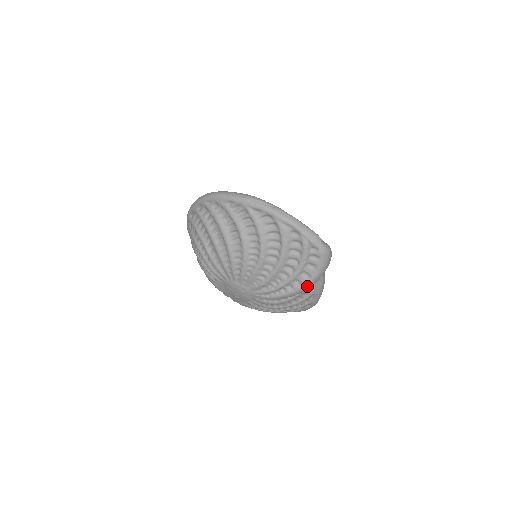
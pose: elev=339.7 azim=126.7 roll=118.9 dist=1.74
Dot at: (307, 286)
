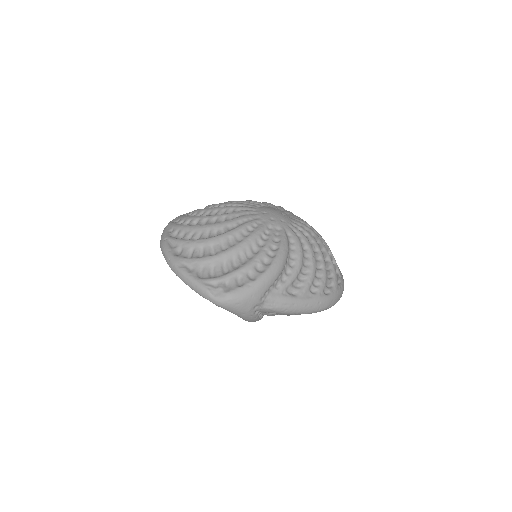
Dot at: (249, 321)
